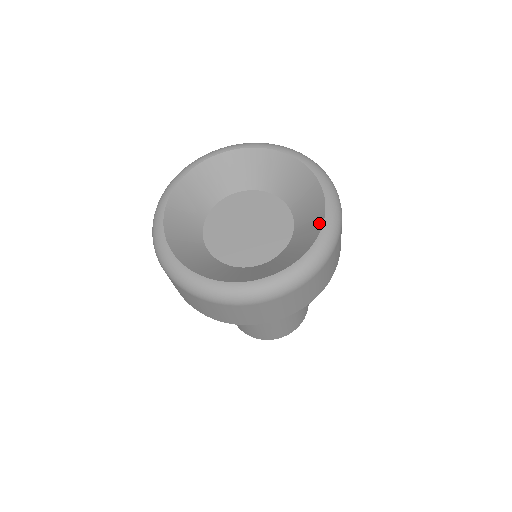
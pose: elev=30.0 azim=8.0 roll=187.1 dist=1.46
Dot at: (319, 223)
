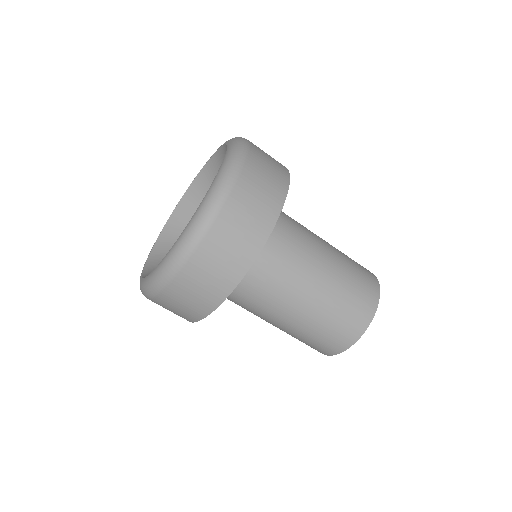
Dot at: occluded
